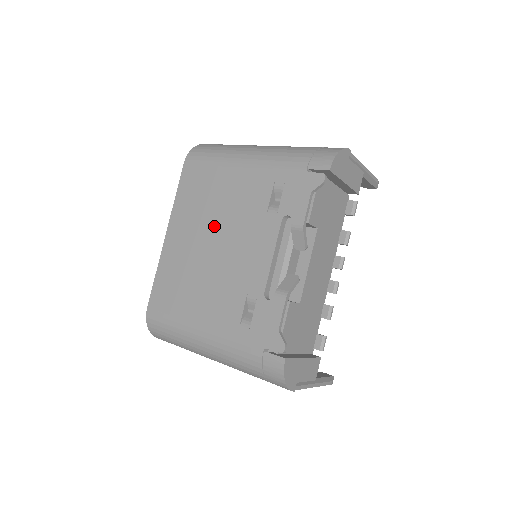
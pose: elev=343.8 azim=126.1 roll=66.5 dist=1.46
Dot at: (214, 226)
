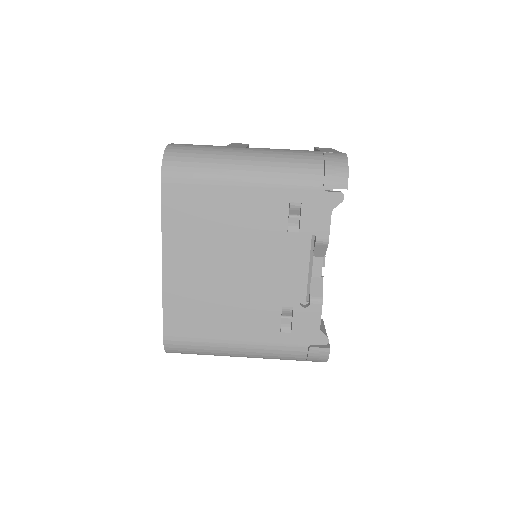
Dot at: (226, 249)
